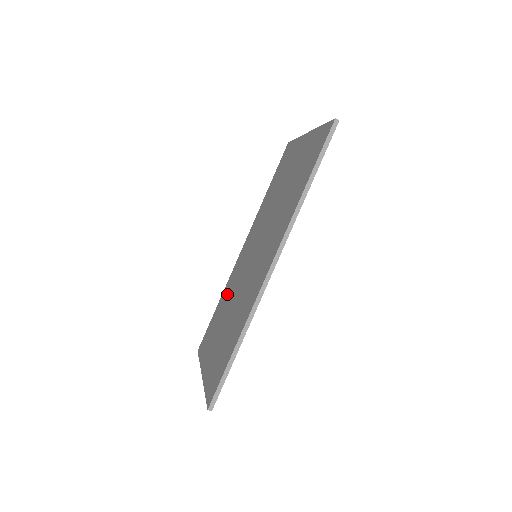
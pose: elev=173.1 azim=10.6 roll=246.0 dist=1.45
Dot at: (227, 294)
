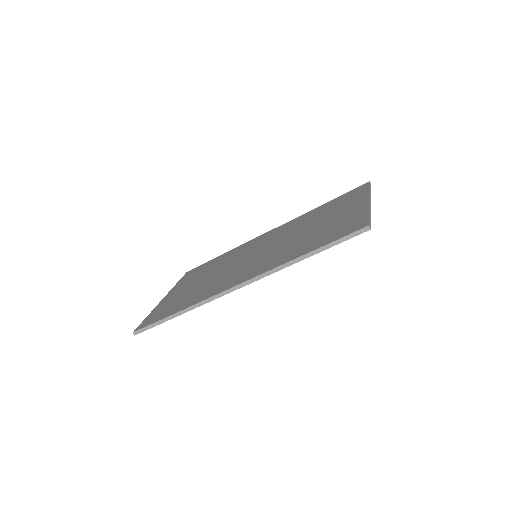
Dot at: (228, 257)
